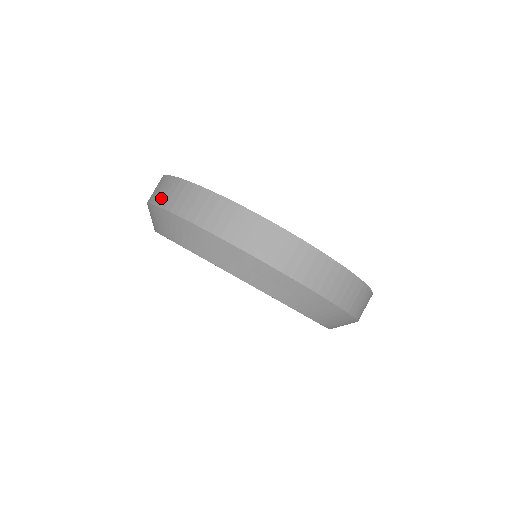
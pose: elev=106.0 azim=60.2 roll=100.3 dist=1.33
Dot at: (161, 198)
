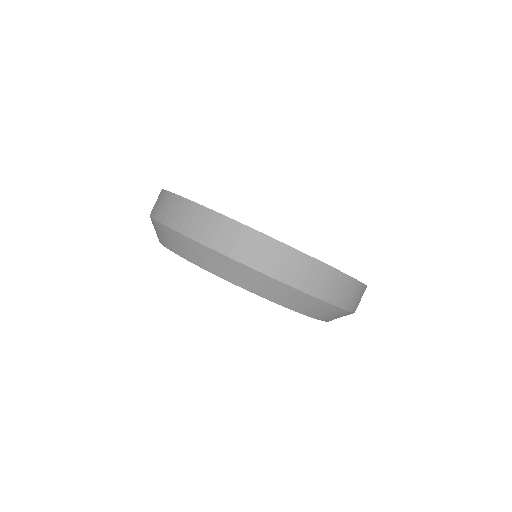
Dot at: (199, 233)
